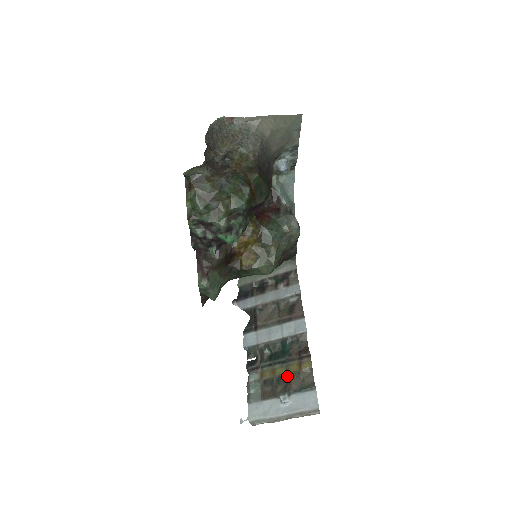
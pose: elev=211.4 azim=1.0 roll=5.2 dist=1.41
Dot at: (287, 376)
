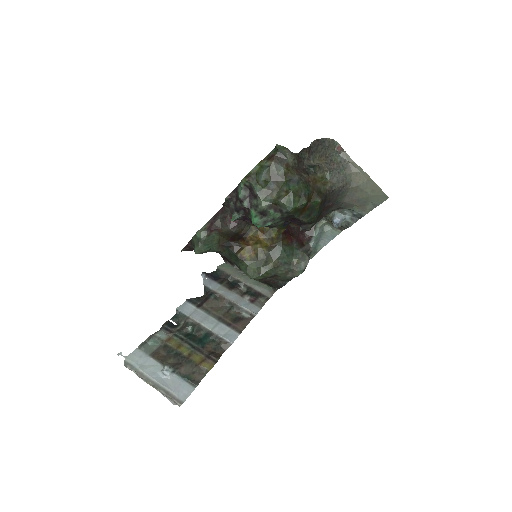
Dot at: (186, 358)
